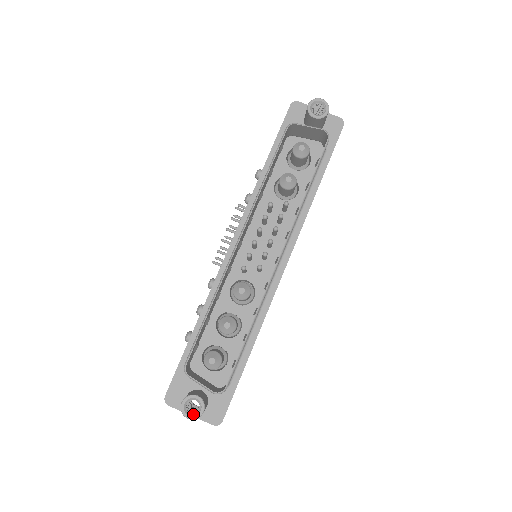
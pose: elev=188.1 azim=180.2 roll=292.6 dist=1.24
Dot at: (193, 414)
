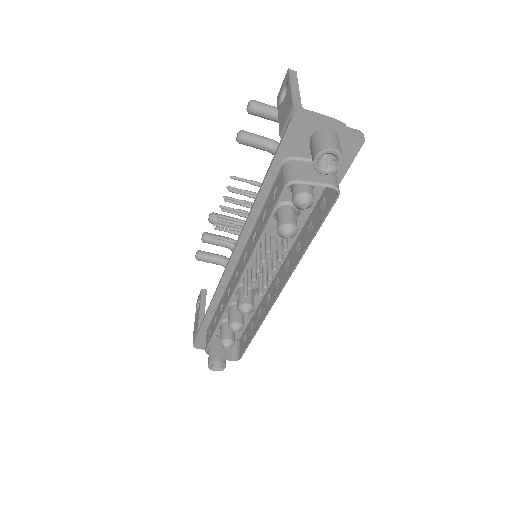
Dot at: (218, 368)
